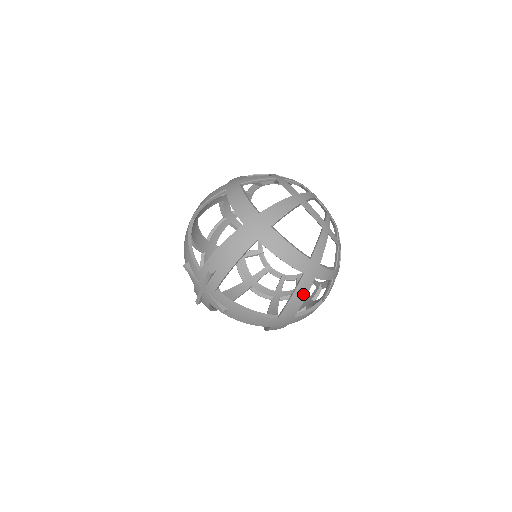
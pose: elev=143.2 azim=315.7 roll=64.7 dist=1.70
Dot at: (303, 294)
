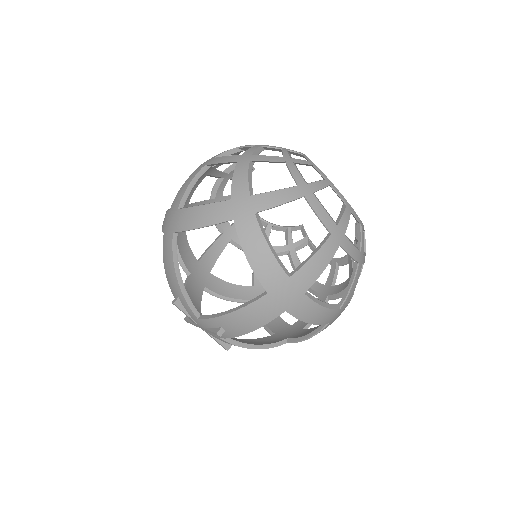
Dot at: occluded
